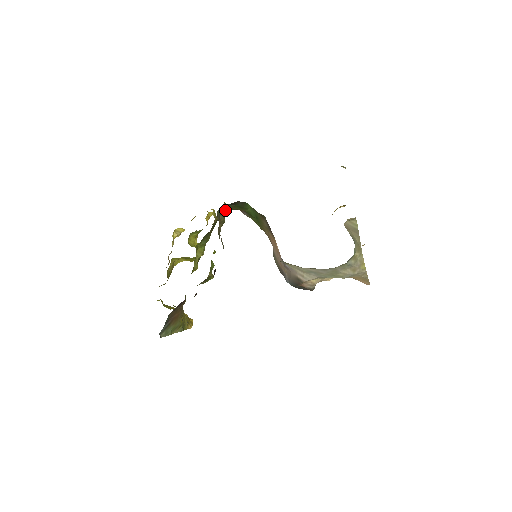
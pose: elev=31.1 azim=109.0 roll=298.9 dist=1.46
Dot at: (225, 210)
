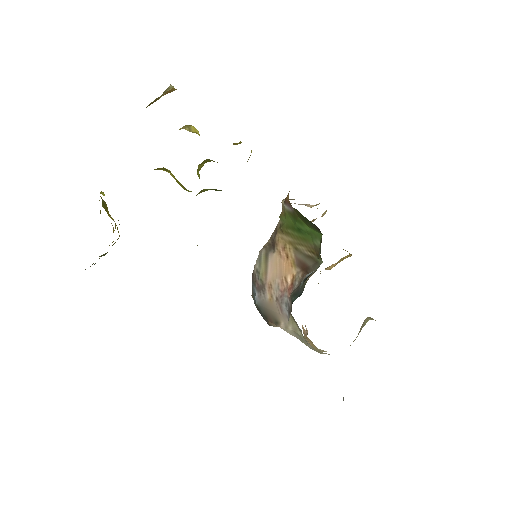
Dot at: occluded
